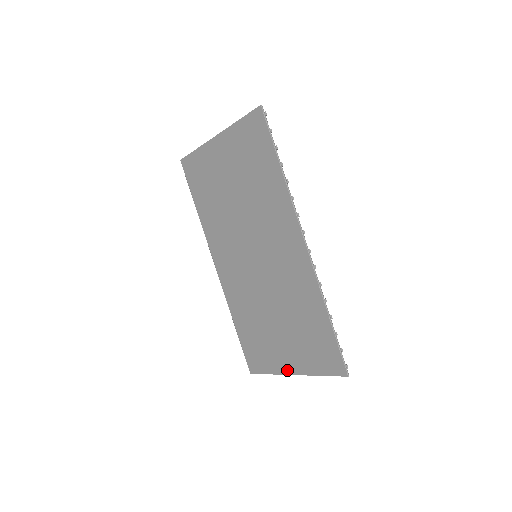
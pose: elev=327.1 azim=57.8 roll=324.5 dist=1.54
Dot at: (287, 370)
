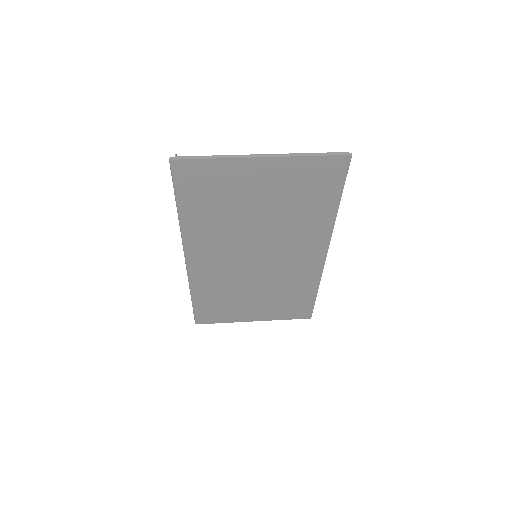
Dot at: (248, 320)
